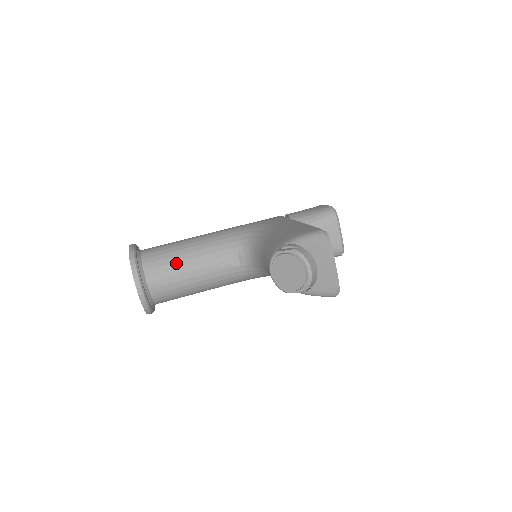
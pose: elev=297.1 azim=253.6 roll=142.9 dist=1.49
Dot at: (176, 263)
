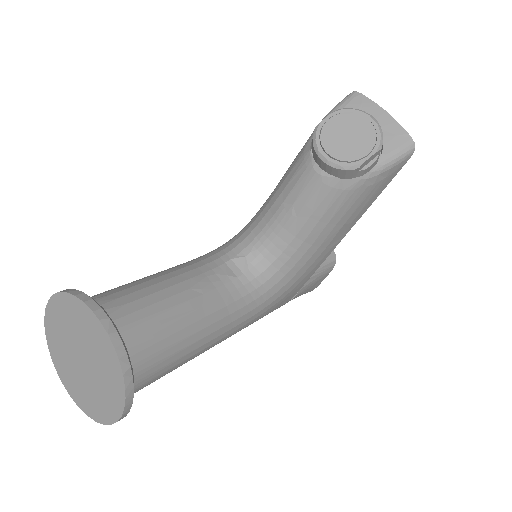
Dot at: (149, 287)
